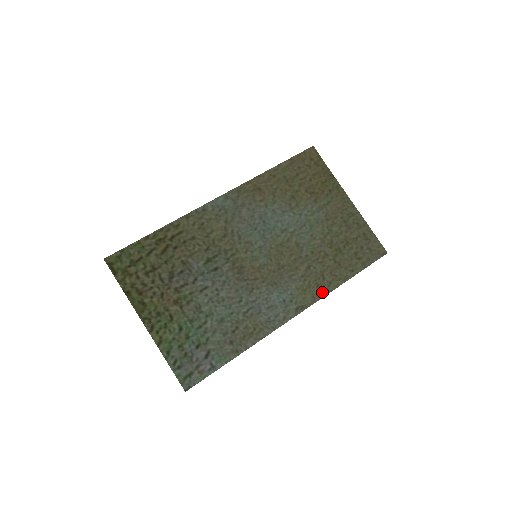
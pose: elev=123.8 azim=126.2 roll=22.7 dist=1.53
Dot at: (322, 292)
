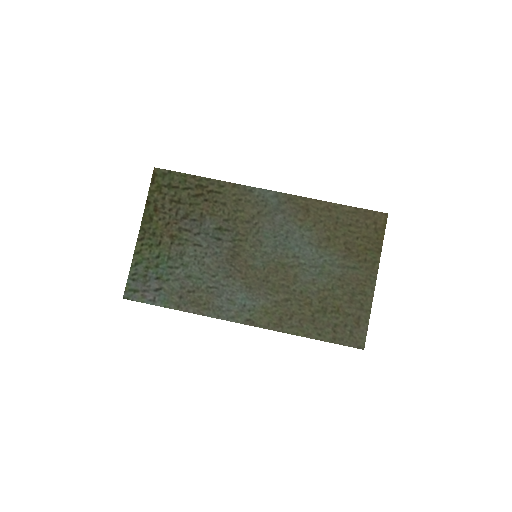
Dot at: (279, 327)
